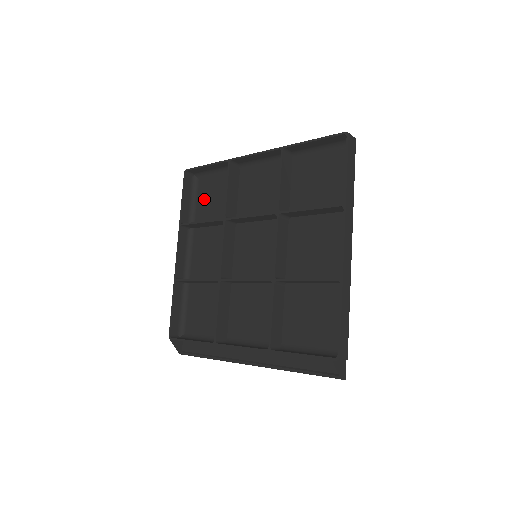
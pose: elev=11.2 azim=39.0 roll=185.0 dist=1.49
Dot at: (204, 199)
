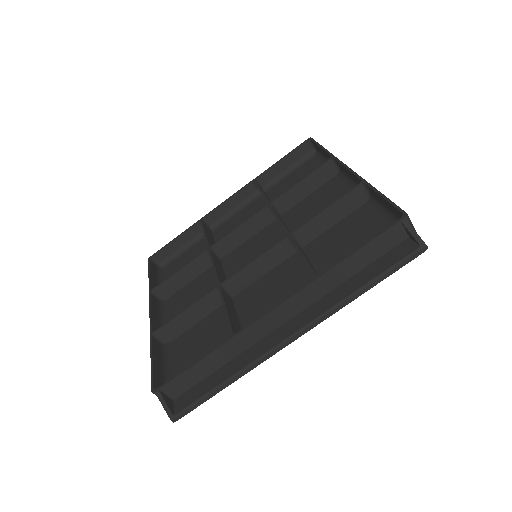
Dot at: occluded
